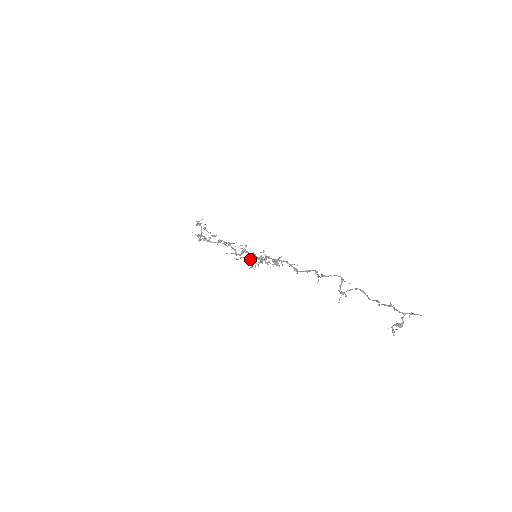
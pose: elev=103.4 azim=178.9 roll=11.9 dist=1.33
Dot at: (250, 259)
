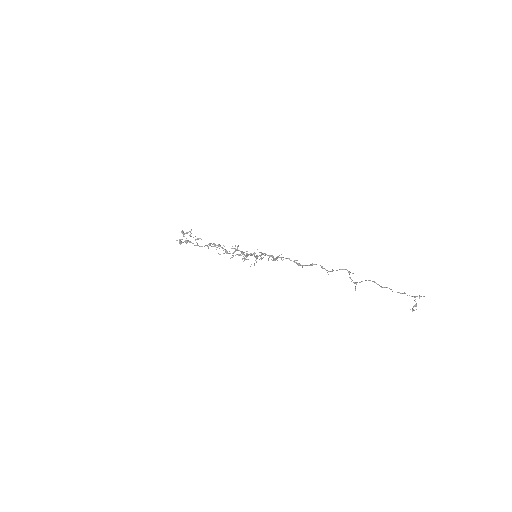
Dot at: (243, 256)
